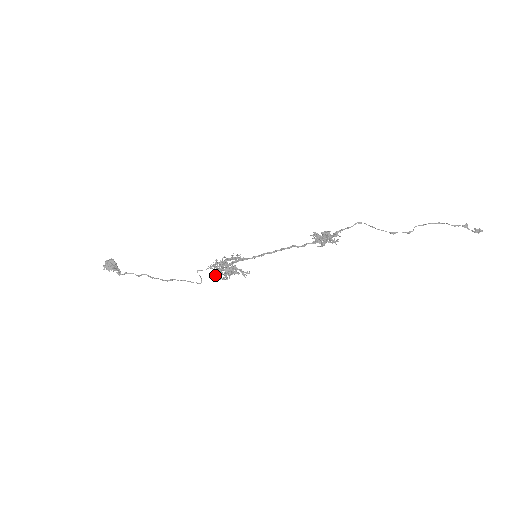
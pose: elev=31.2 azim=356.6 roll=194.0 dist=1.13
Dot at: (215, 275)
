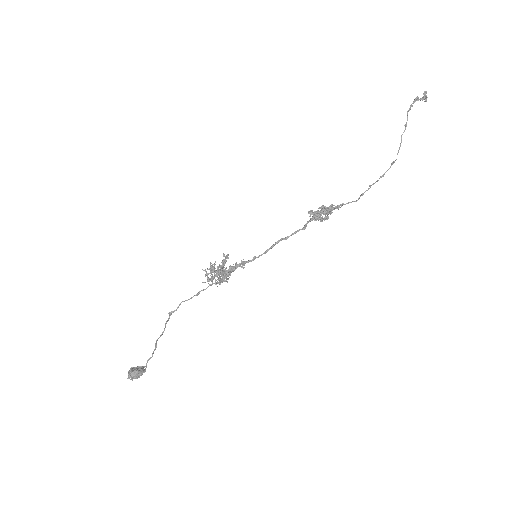
Dot at: (217, 286)
